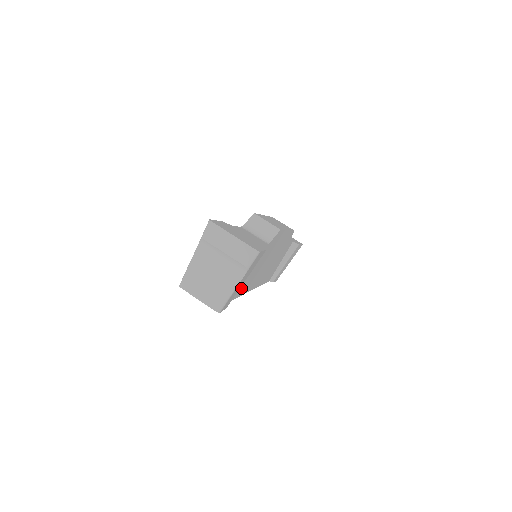
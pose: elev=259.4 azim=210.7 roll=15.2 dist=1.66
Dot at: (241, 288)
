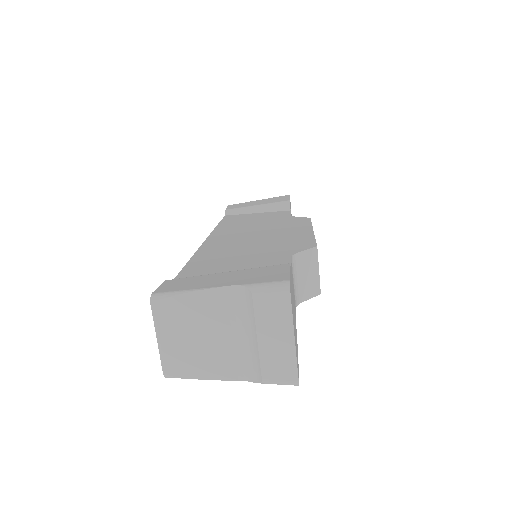
Dot at: occluded
